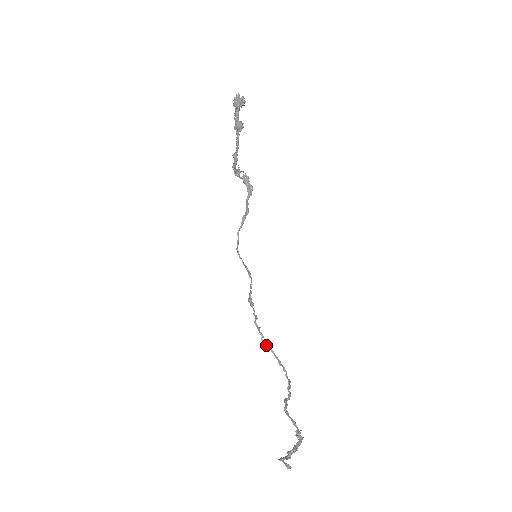
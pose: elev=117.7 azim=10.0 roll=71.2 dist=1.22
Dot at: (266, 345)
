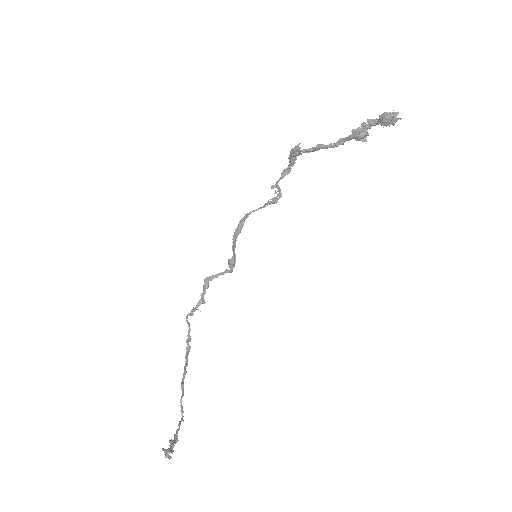
Dot at: (188, 322)
